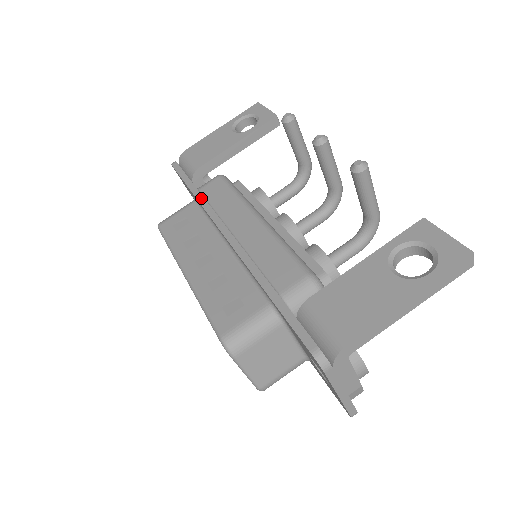
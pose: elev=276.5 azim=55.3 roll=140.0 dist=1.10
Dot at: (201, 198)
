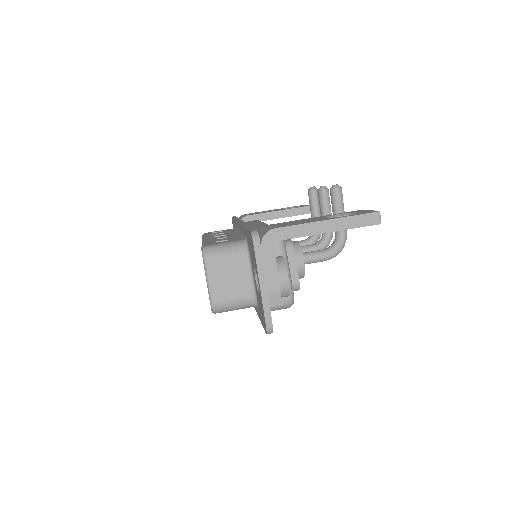
Dot at: occluded
